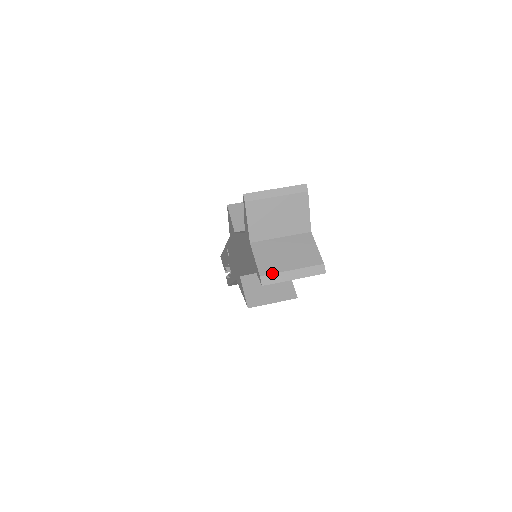
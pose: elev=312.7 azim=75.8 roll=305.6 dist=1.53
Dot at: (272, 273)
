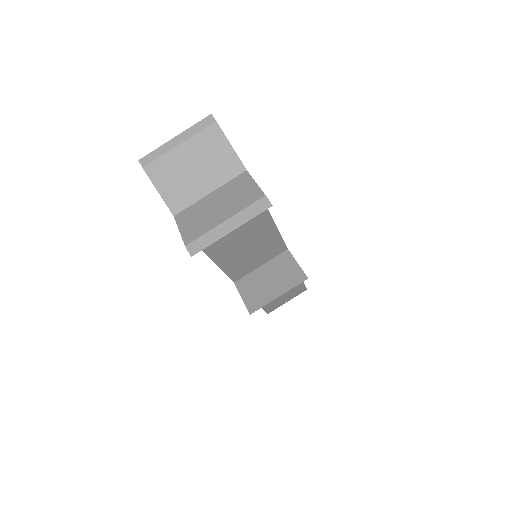
Dot at: (200, 236)
